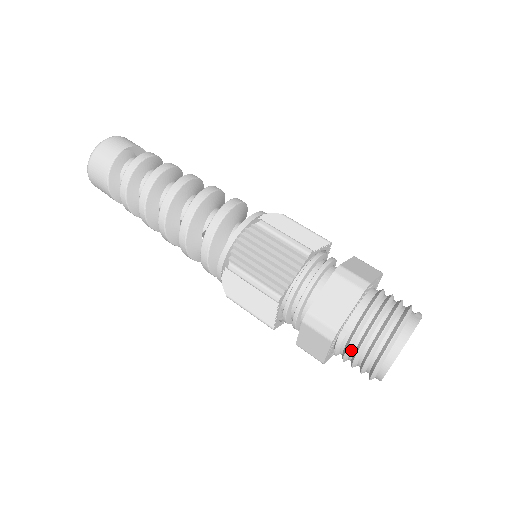
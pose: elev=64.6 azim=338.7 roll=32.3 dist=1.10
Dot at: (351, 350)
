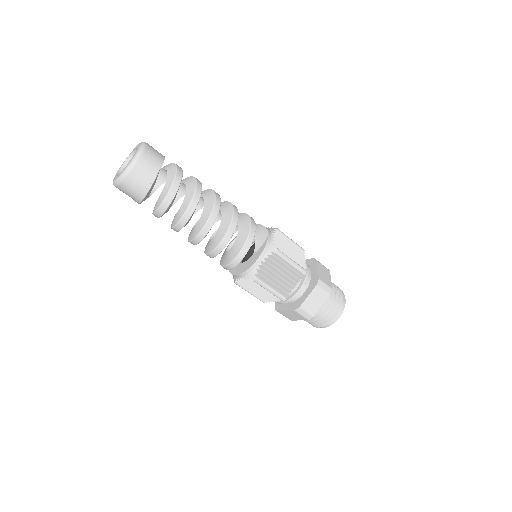
Dot at: (311, 318)
